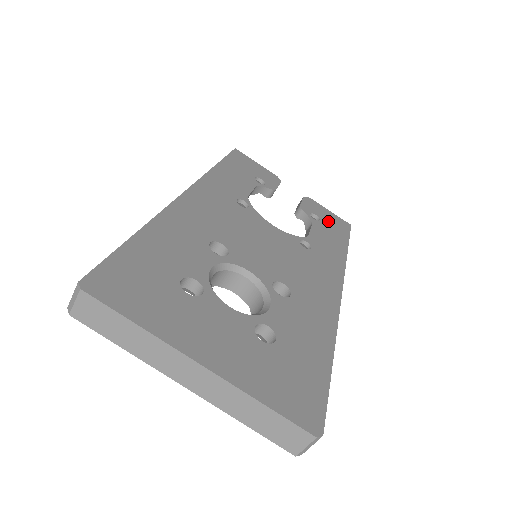
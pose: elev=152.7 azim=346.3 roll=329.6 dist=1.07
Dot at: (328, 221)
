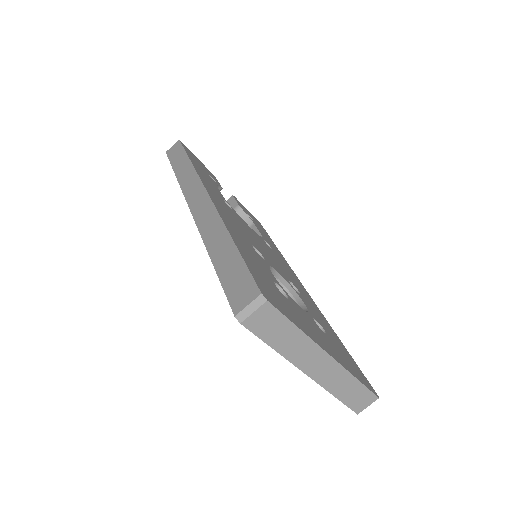
Dot at: occluded
